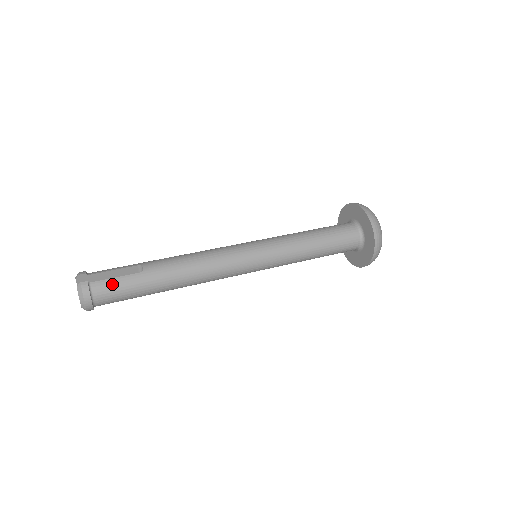
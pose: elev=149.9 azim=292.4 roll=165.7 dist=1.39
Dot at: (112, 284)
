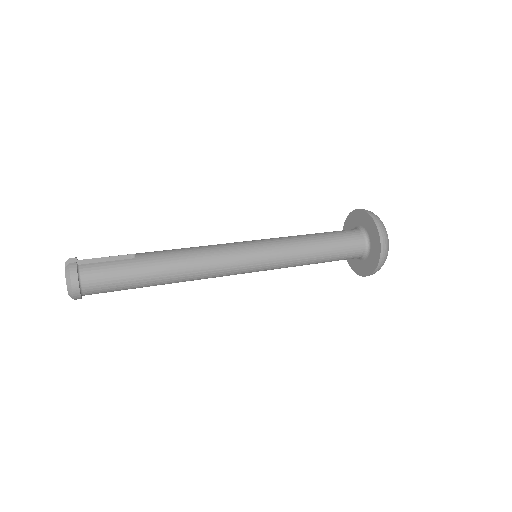
Dot at: (102, 267)
